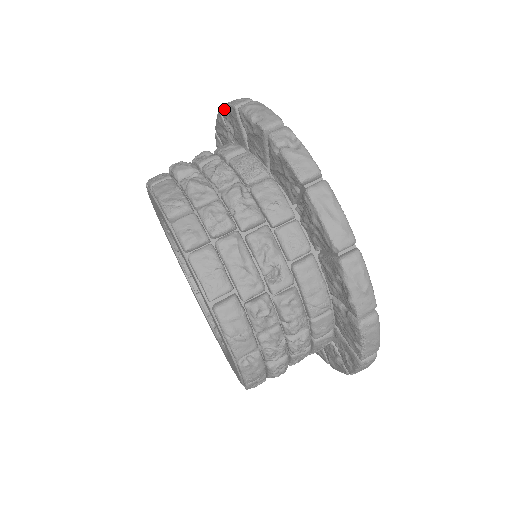
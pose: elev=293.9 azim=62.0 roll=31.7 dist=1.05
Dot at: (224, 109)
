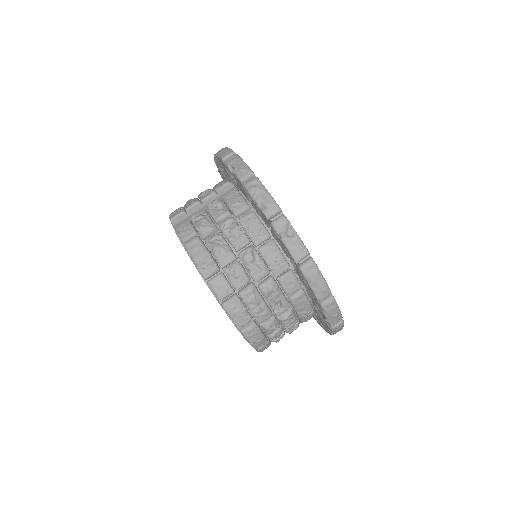
Dot at: (228, 168)
